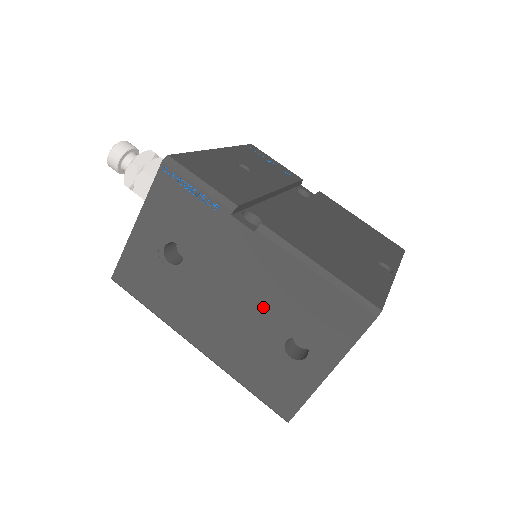
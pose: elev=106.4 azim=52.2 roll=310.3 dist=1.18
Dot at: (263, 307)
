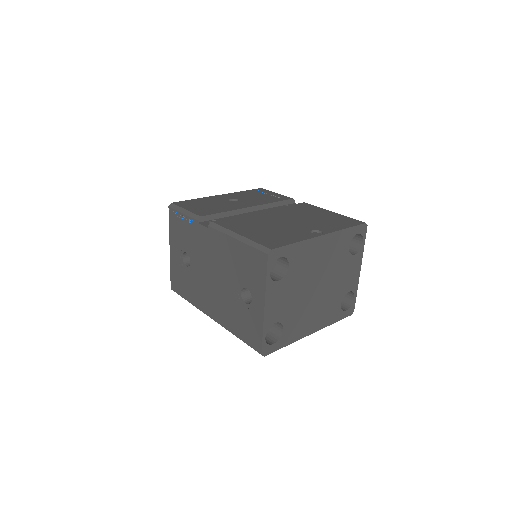
Dot at: (225, 274)
